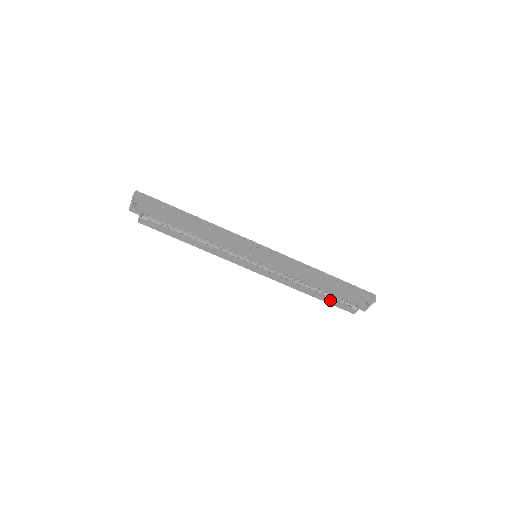
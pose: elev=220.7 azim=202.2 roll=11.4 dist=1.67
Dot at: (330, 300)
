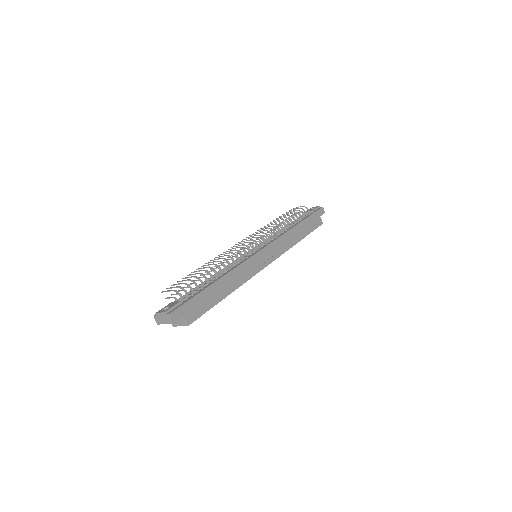
Dot at: occluded
